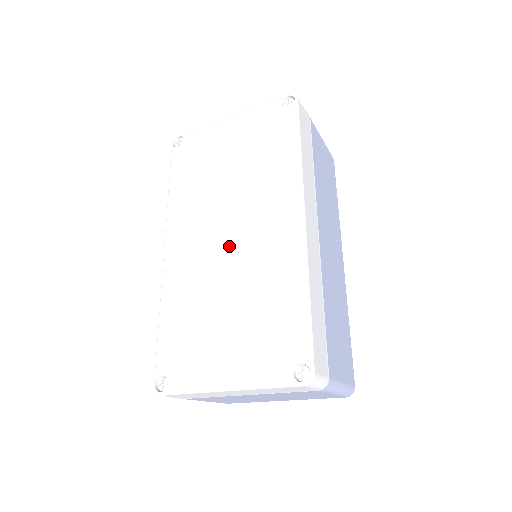
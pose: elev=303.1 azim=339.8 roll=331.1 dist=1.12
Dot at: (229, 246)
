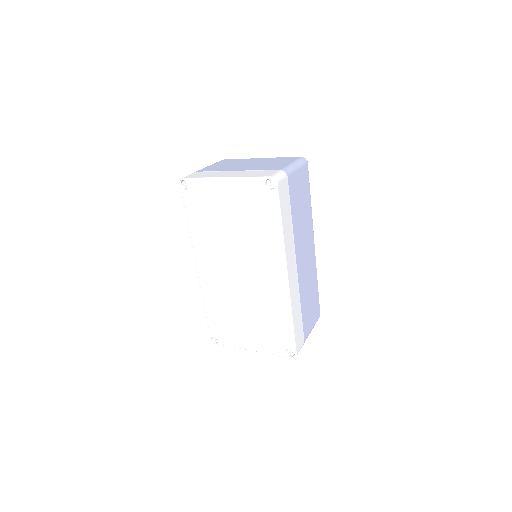
Dot at: (241, 279)
